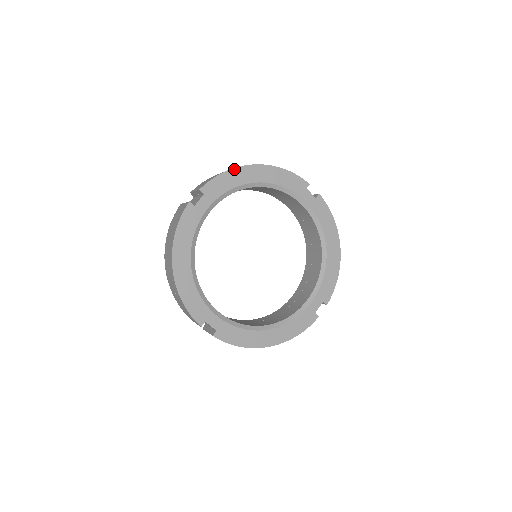
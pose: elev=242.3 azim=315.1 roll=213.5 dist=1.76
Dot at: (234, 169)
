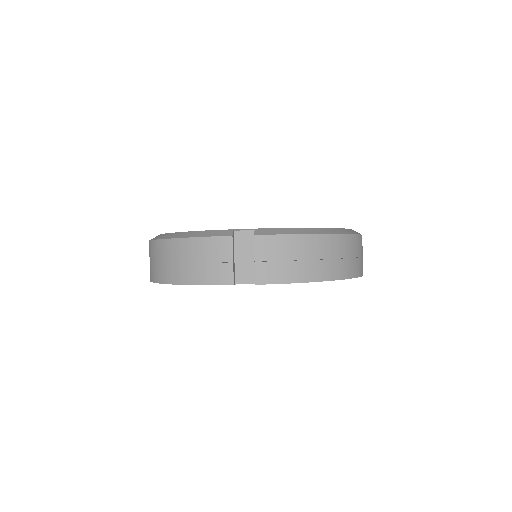
Dot at: occluded
